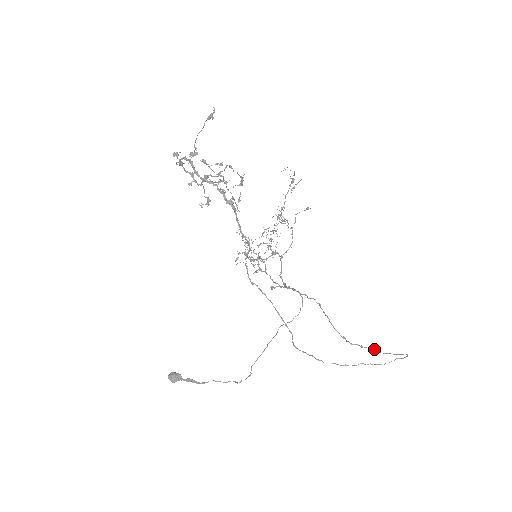
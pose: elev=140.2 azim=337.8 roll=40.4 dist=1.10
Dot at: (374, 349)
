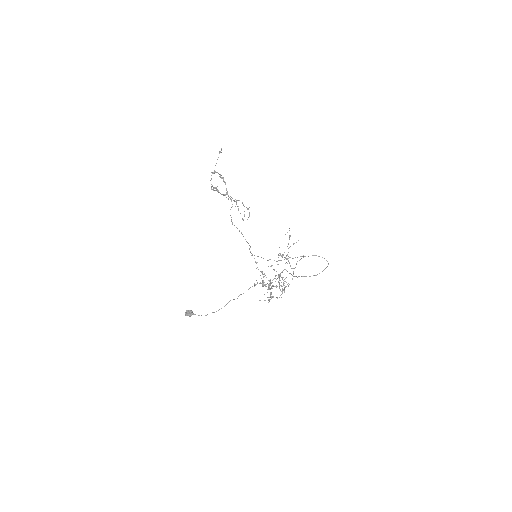
Dot at: (314, 275)
